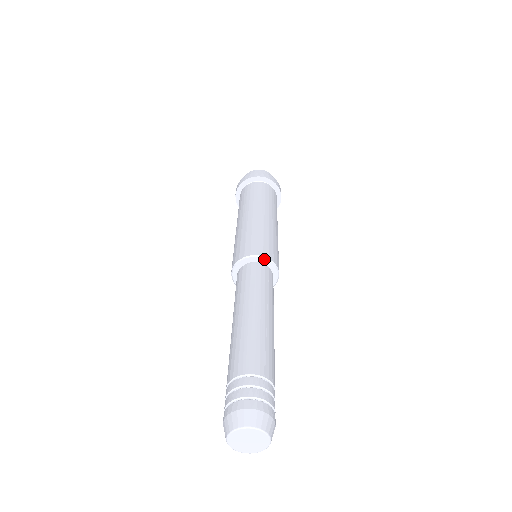
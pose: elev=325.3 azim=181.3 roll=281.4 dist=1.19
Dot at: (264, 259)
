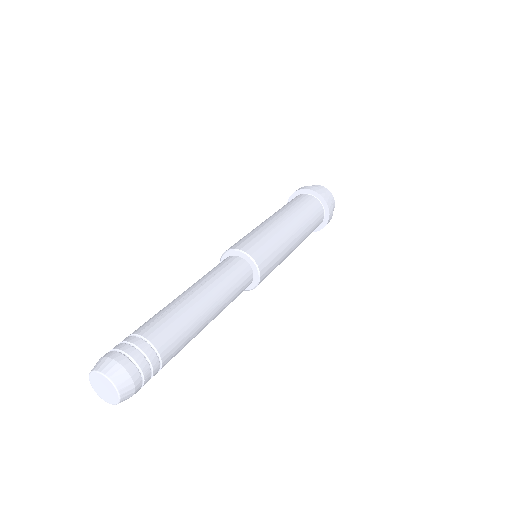
Dot at: (231, 251)
